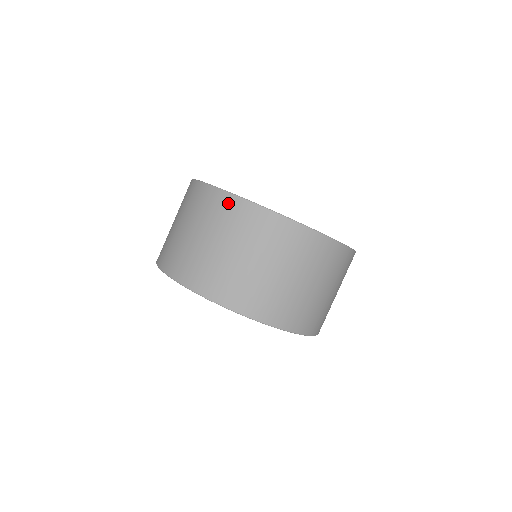
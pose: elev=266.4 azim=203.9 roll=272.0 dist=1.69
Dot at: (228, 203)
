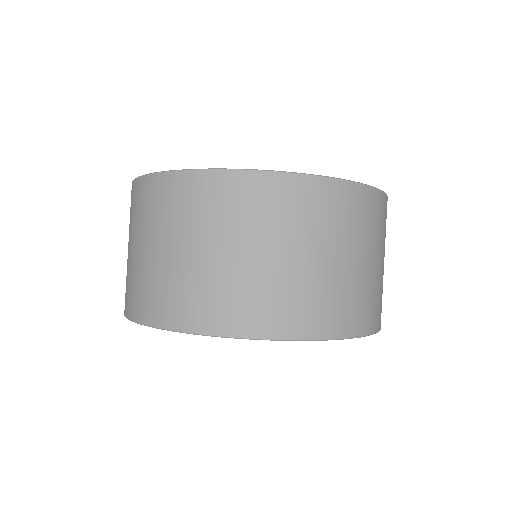
Dot at: (326, 193)
